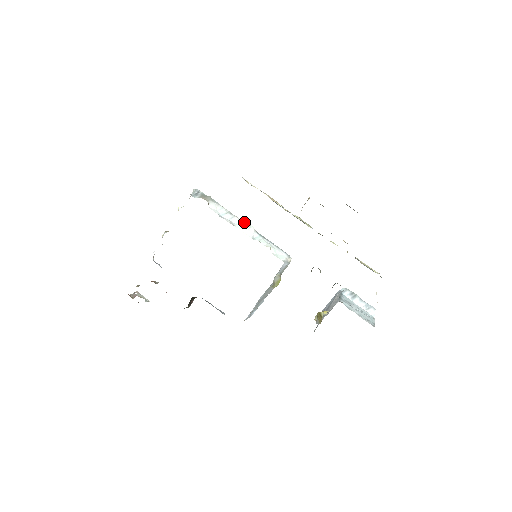
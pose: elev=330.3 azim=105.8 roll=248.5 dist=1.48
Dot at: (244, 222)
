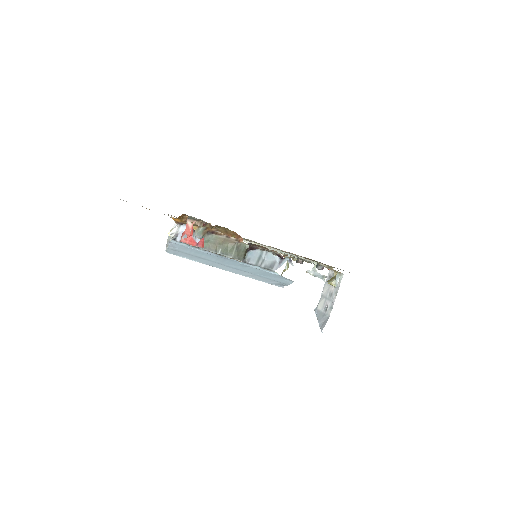
Dot at: occluded
